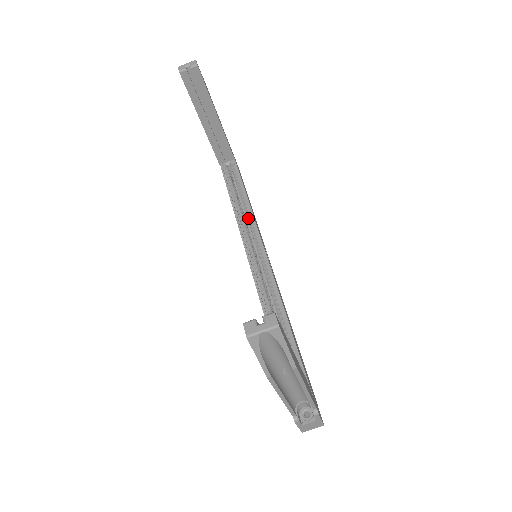
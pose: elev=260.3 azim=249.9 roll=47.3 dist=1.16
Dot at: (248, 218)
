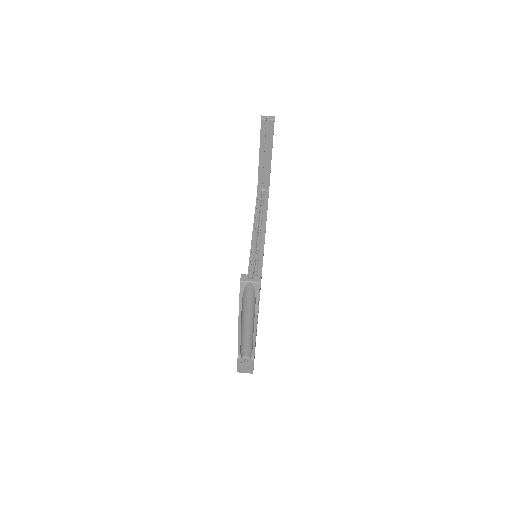
Dot at: (261, 231)
